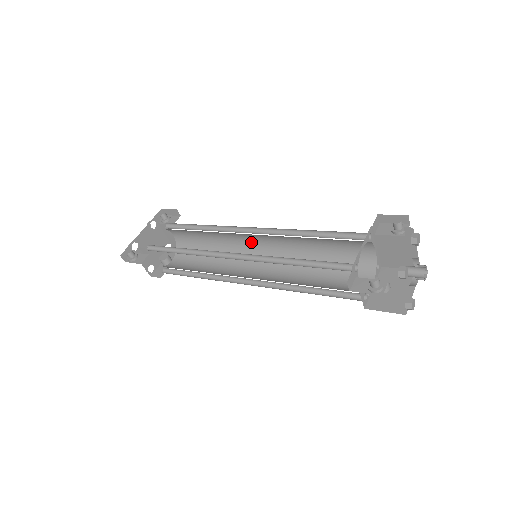
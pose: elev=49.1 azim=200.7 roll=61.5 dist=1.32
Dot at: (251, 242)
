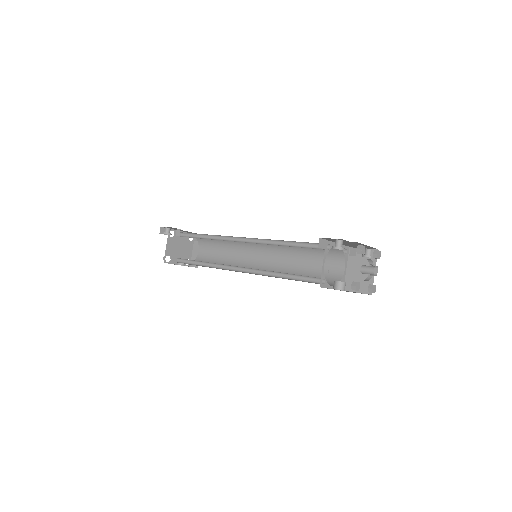
Dot at: (255, 259)
